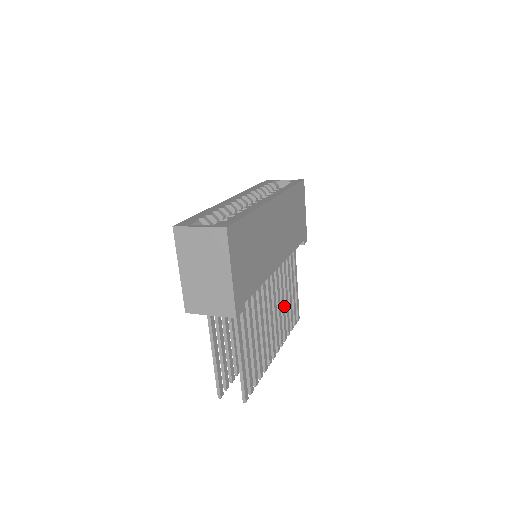
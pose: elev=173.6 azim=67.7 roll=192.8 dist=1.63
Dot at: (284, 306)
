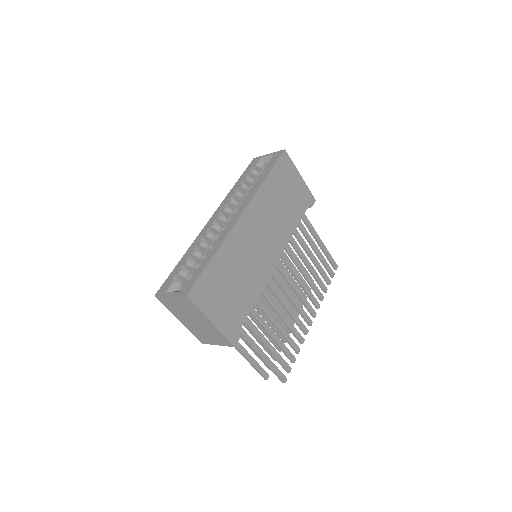
Dot at: (308, 275)
